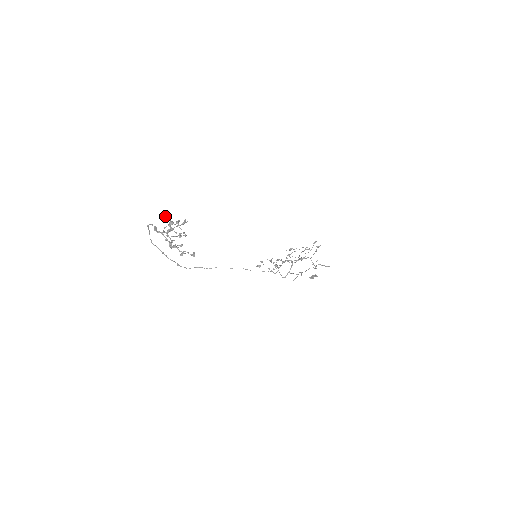
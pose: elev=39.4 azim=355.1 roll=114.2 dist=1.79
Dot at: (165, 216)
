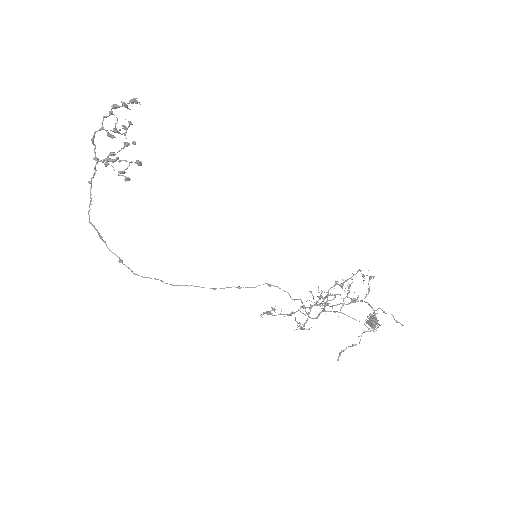
Dot at: occluded
